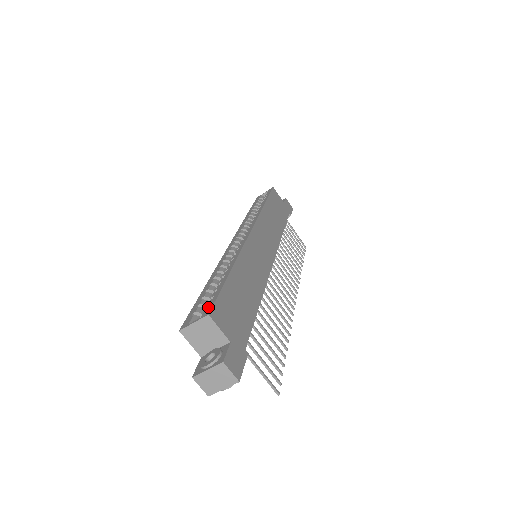
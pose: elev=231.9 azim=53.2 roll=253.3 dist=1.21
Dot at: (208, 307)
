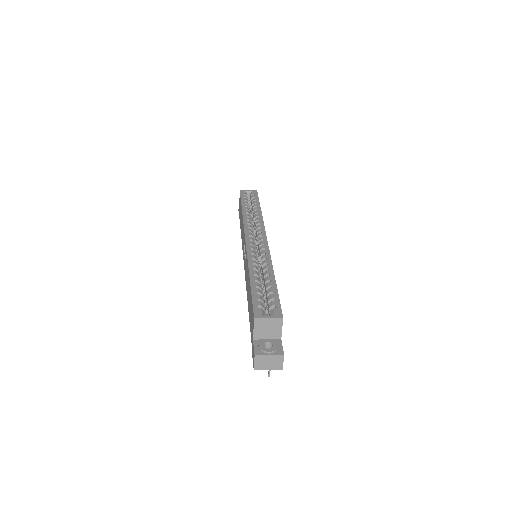
Dot at: (277, 309)
